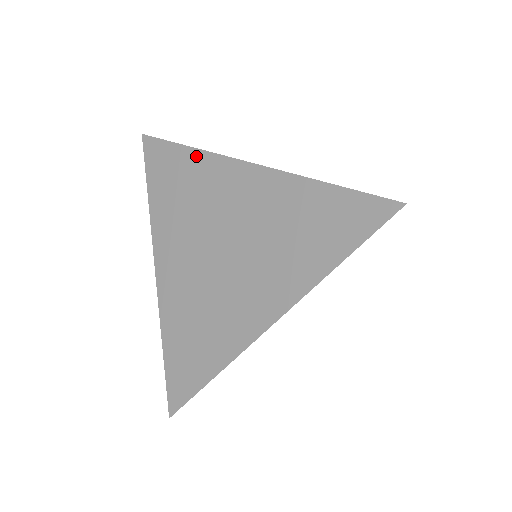
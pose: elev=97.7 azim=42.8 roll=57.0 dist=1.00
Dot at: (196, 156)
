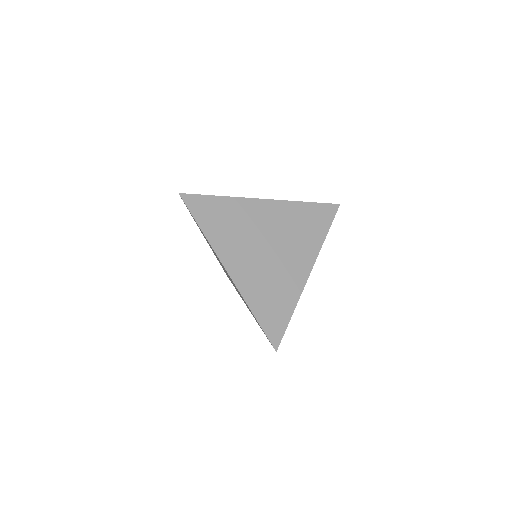
Dot at: occluded
